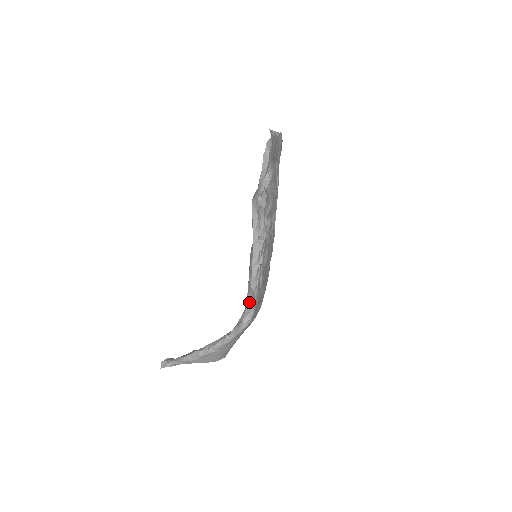
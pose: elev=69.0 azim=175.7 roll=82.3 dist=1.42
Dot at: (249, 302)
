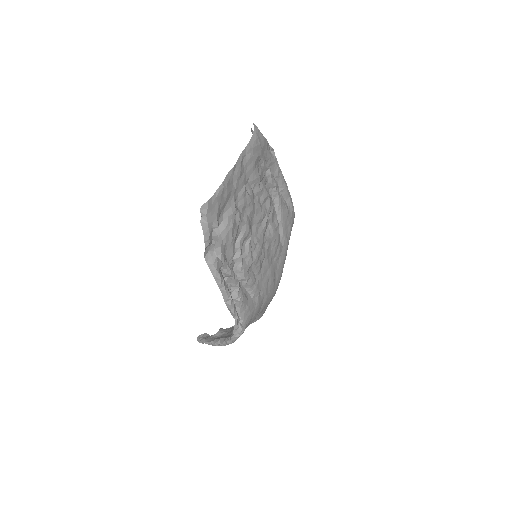
Dot at: occluded
